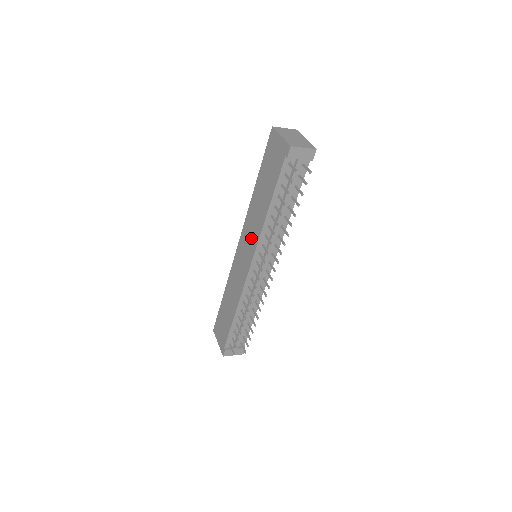
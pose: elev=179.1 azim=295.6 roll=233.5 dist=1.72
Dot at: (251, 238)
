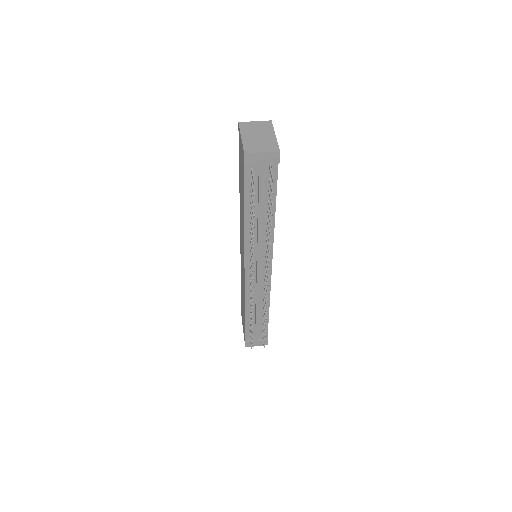
Dot at: (242, 241)
